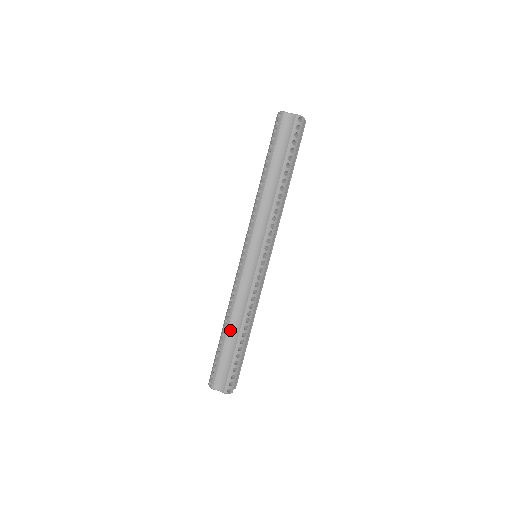
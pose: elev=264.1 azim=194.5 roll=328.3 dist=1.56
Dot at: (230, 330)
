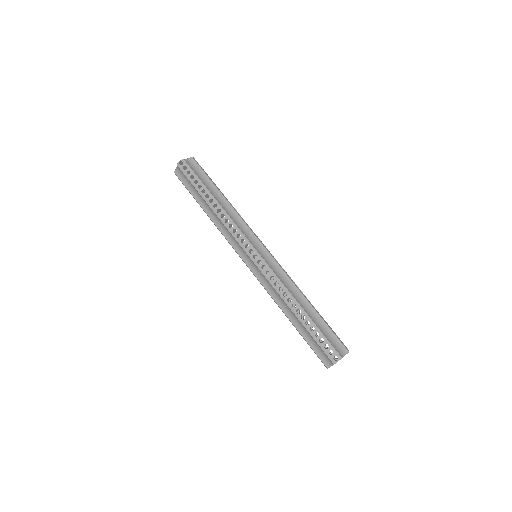
Dot at: (303, 307)
